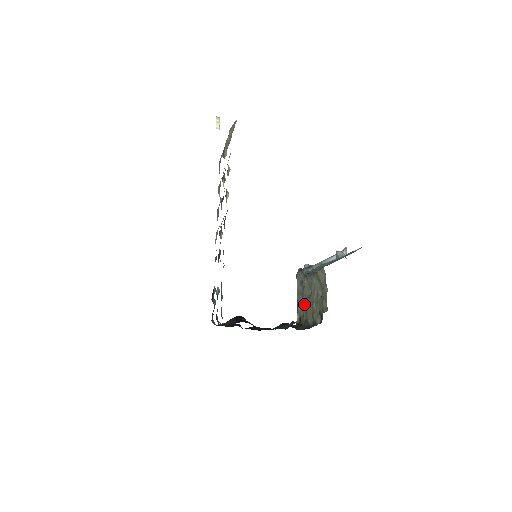
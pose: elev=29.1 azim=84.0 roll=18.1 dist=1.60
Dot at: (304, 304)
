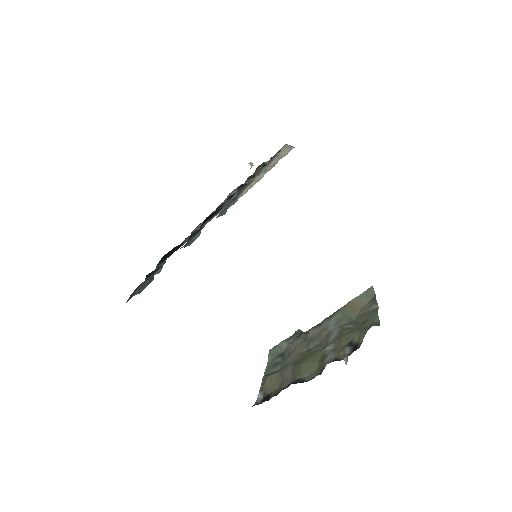
Dot at: (291, 365)
